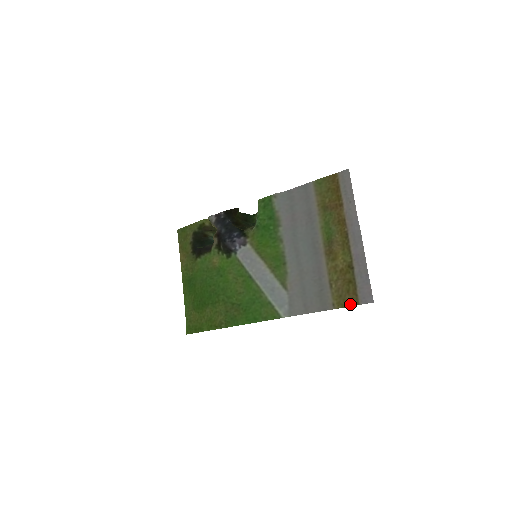
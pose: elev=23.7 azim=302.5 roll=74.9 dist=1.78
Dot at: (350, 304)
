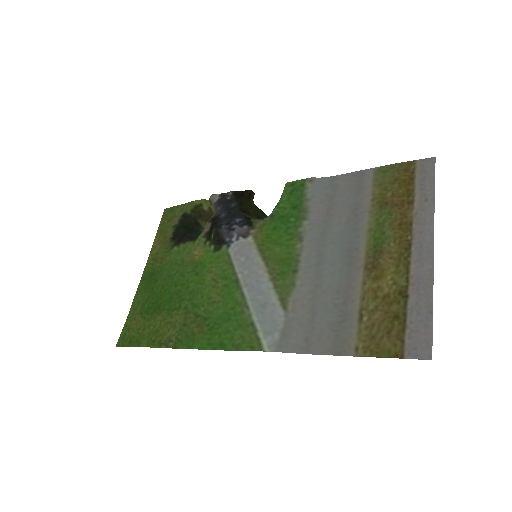
Dot at: (387, 353)
